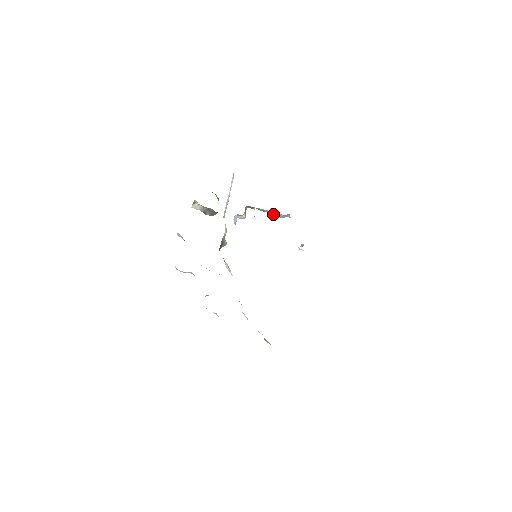
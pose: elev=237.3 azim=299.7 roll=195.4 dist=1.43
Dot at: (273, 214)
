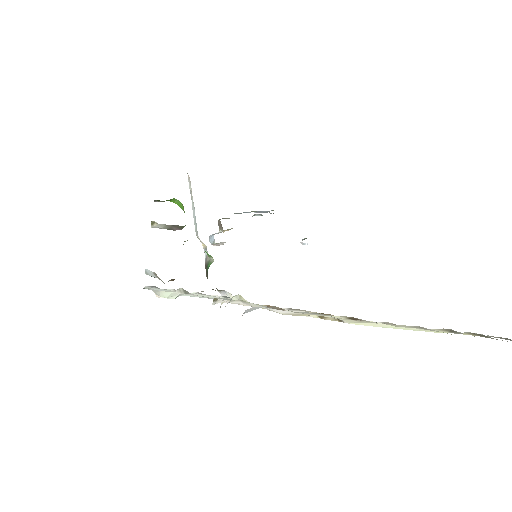
Dot at: occluded
